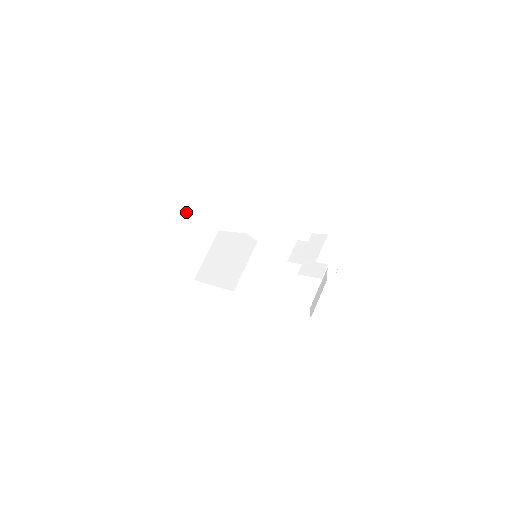
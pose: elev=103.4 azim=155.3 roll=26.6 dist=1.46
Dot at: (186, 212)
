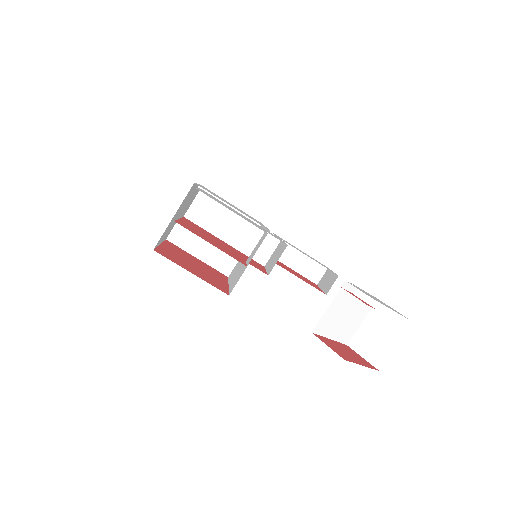
Dot at: occluded
